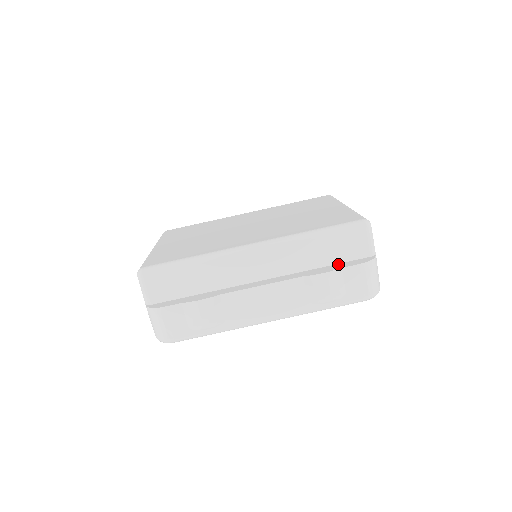
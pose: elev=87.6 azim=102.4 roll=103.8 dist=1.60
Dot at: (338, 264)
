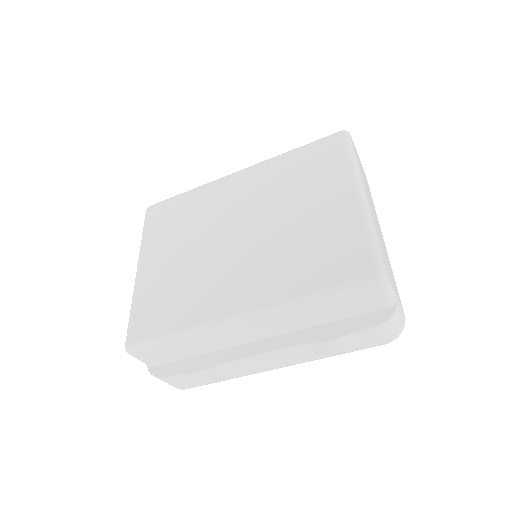
Dot at: (349, 319)
